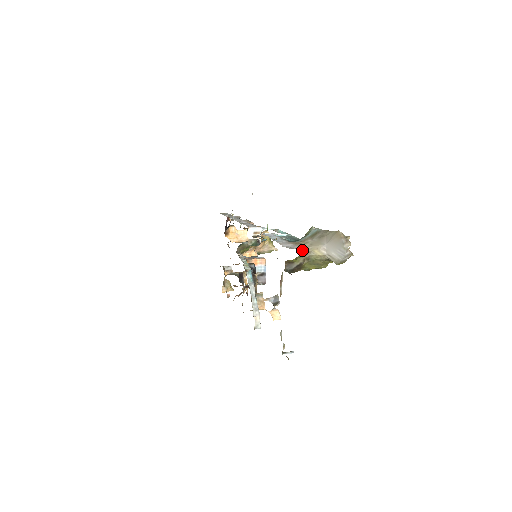
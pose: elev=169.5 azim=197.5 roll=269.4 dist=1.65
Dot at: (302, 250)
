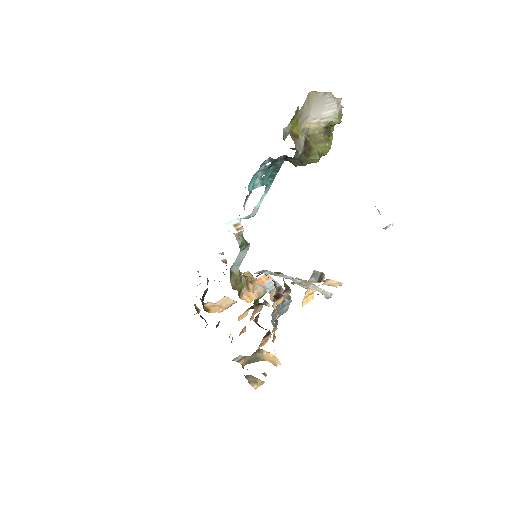
Dot at: occluded
